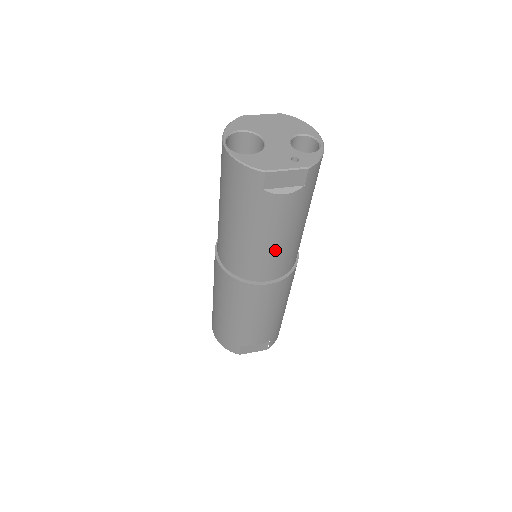
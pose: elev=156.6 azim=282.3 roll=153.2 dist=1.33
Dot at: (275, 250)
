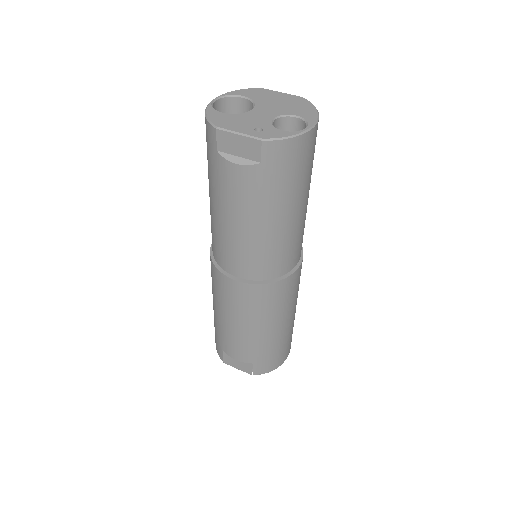
Dot at: (238, 237)
